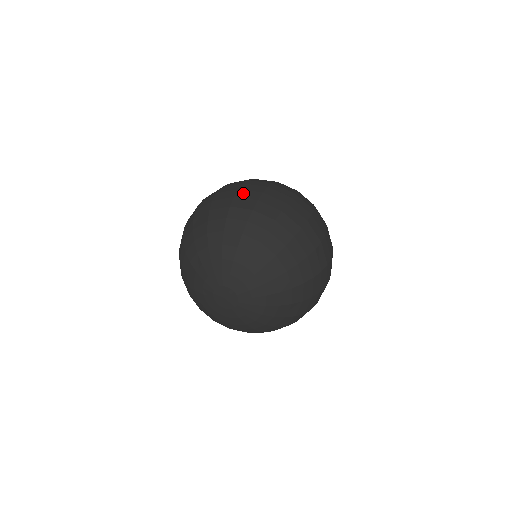
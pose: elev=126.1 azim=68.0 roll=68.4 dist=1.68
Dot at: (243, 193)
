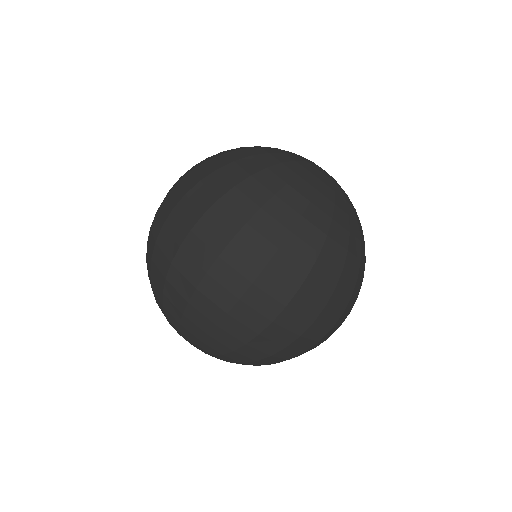
Dot at: (210, 287)
